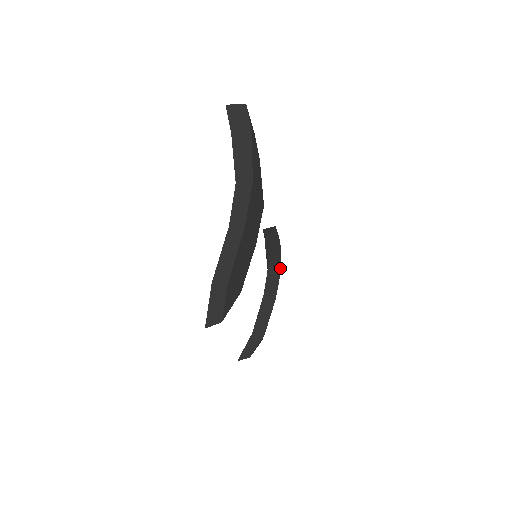
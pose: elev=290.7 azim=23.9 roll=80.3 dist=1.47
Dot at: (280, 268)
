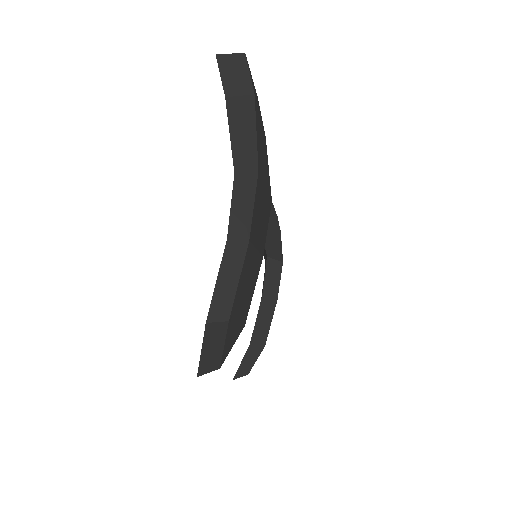
Dot at: (281, 260)
